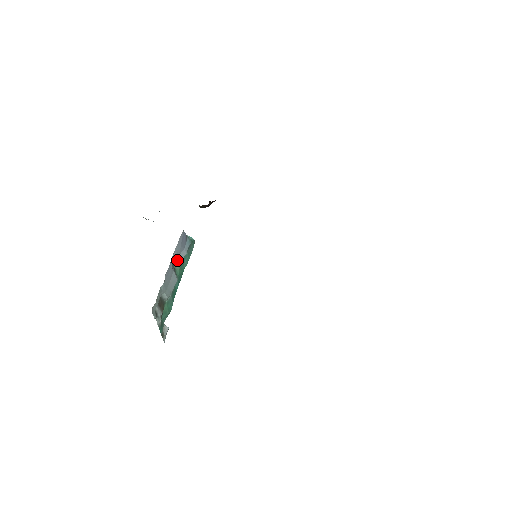
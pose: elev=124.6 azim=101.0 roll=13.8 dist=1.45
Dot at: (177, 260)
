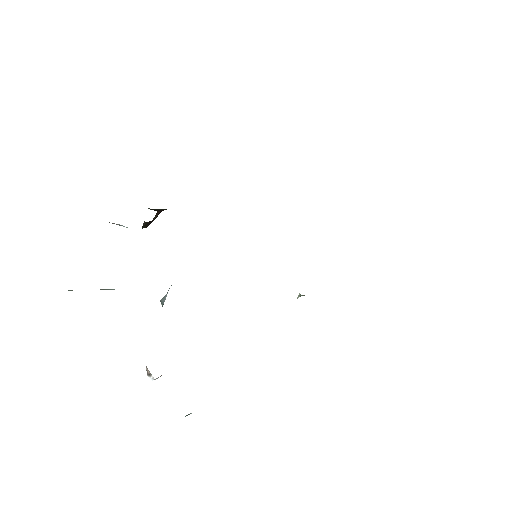
Dot at: (161, 303)
